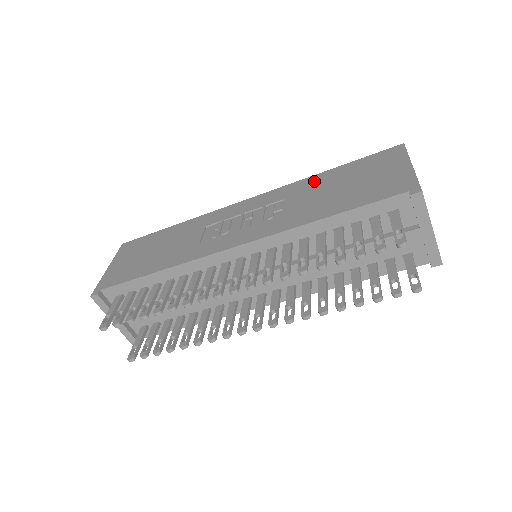
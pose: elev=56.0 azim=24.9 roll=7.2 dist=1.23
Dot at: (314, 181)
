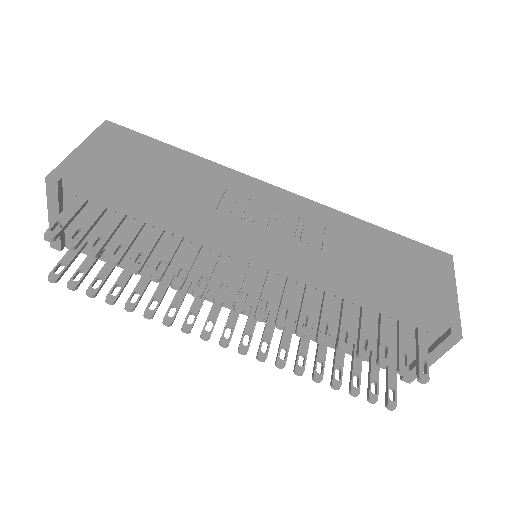
Dot at: (360, 229)
